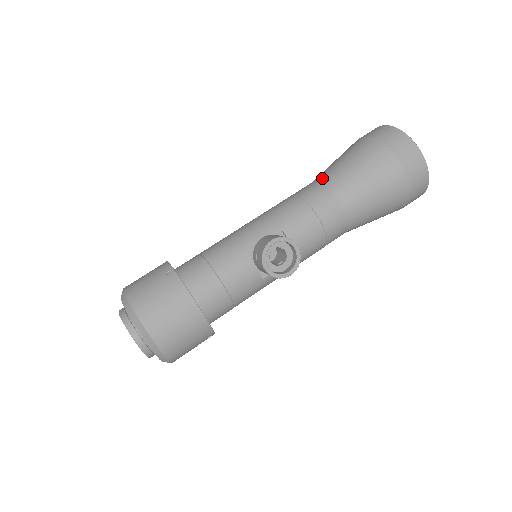
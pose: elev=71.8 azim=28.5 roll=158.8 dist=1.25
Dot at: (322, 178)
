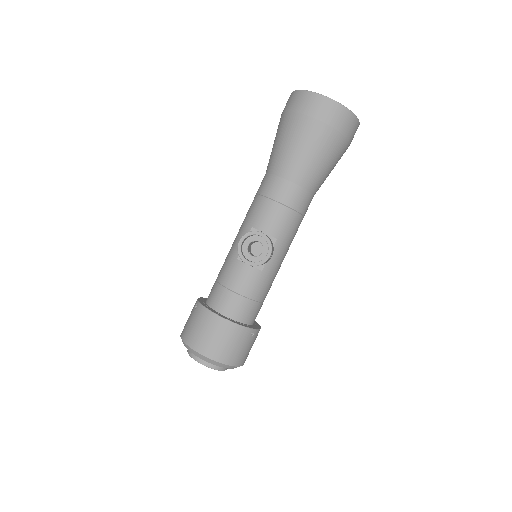
Dot at: (267, 169)
